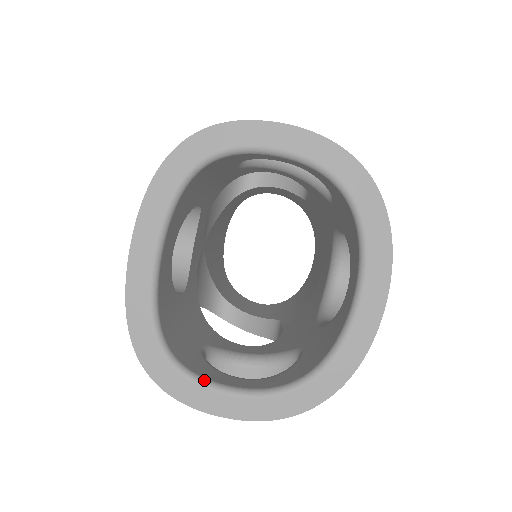
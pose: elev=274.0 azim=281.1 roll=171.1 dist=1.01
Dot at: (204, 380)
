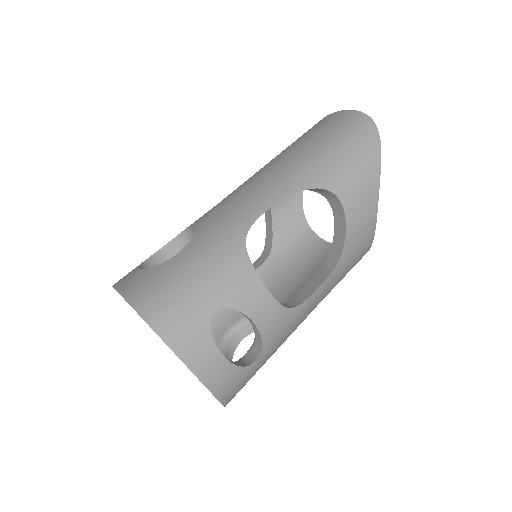
Dot at: occluded
